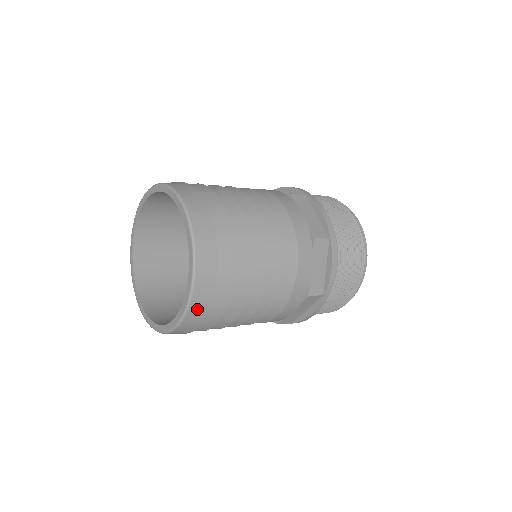
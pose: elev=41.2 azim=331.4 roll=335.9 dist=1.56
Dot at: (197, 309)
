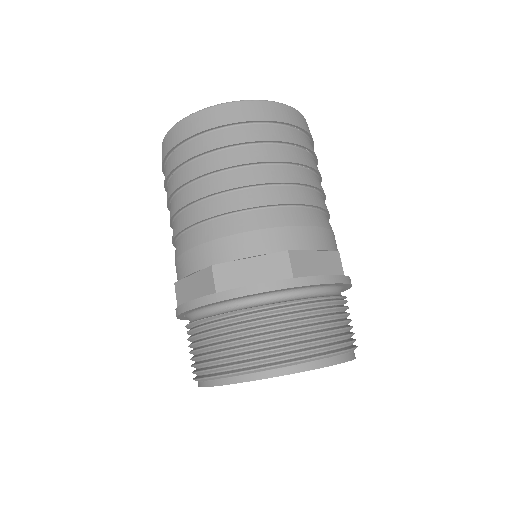
Dot at: (250, 109)
